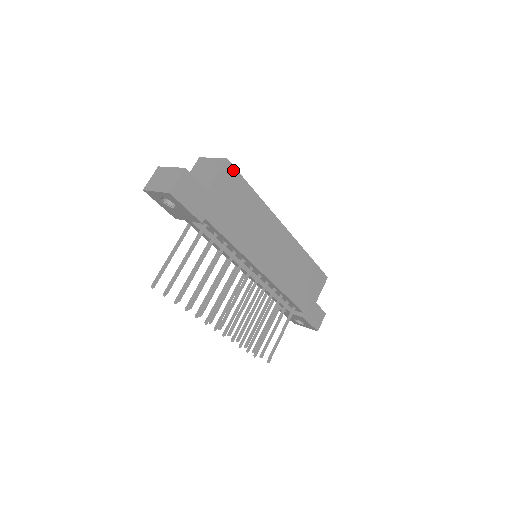
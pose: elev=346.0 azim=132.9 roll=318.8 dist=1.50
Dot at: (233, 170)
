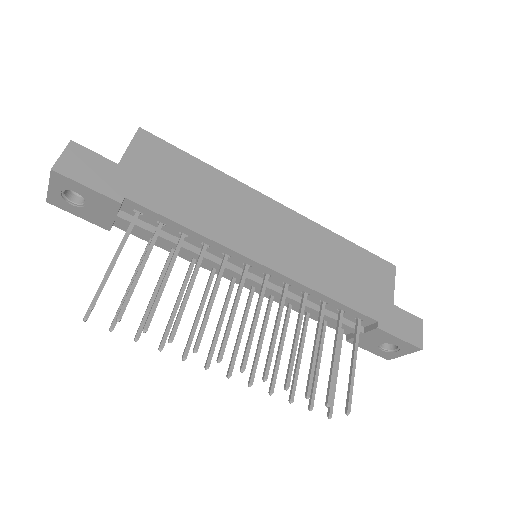
Dot at: (155, 140)
